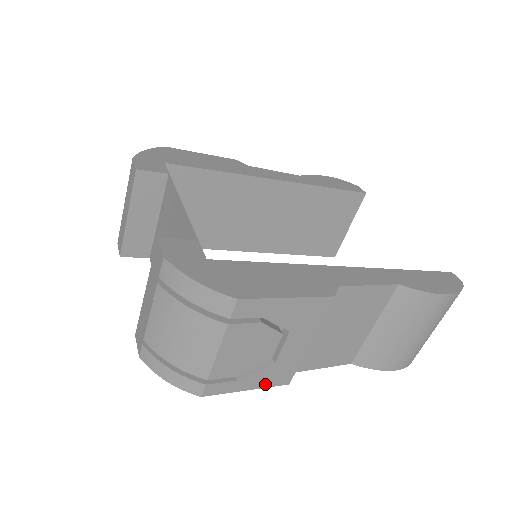
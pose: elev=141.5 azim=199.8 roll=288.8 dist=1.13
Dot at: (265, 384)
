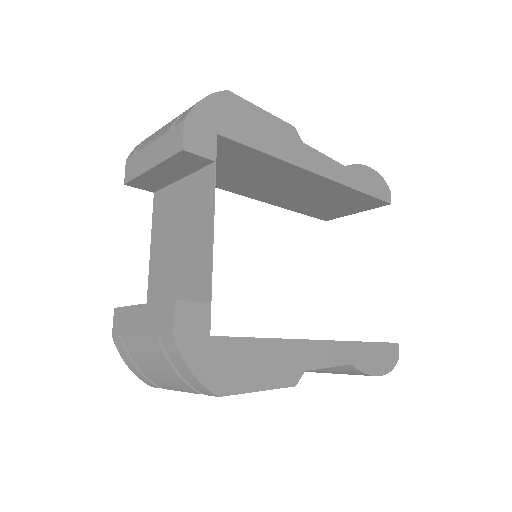
Dot at: occluded
